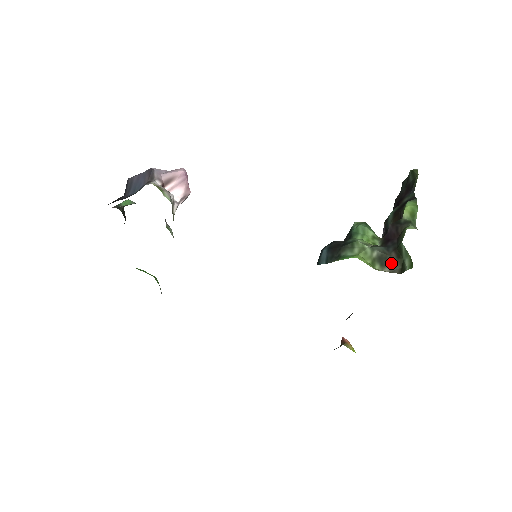
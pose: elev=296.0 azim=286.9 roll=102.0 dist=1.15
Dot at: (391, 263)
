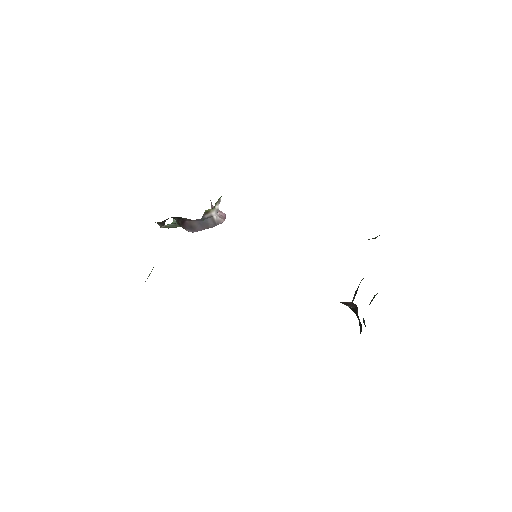
Dot at: (368, 239)
